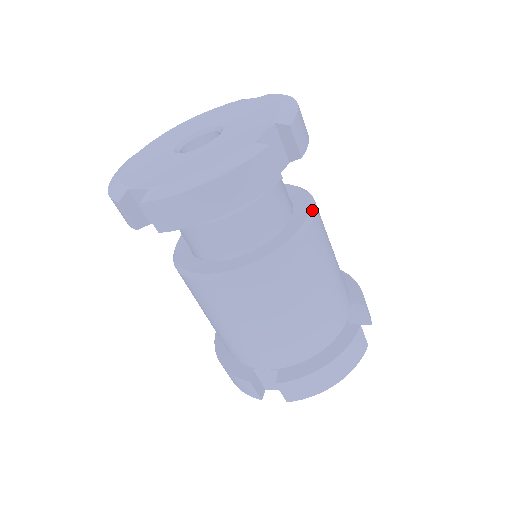
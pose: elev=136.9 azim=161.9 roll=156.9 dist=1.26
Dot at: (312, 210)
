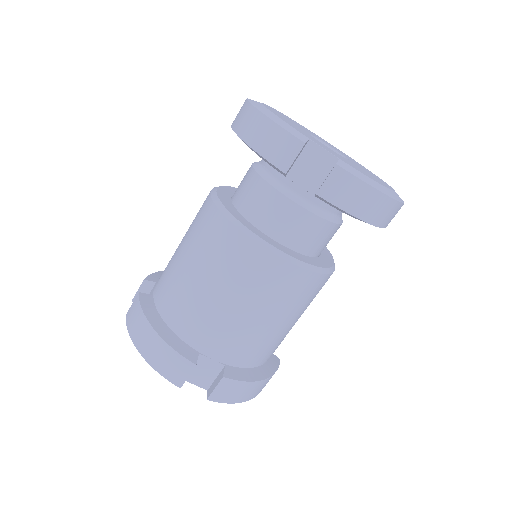
Dot at: occluded
